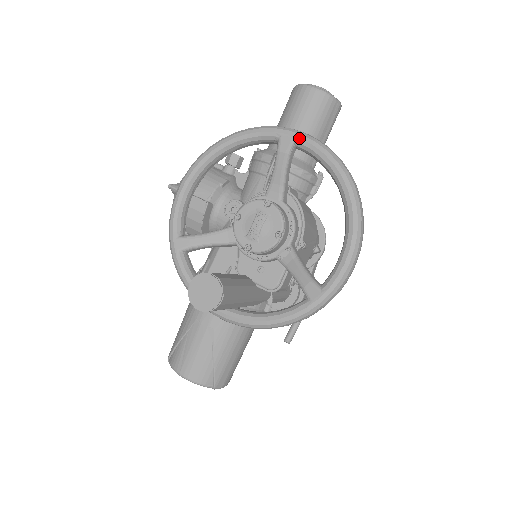
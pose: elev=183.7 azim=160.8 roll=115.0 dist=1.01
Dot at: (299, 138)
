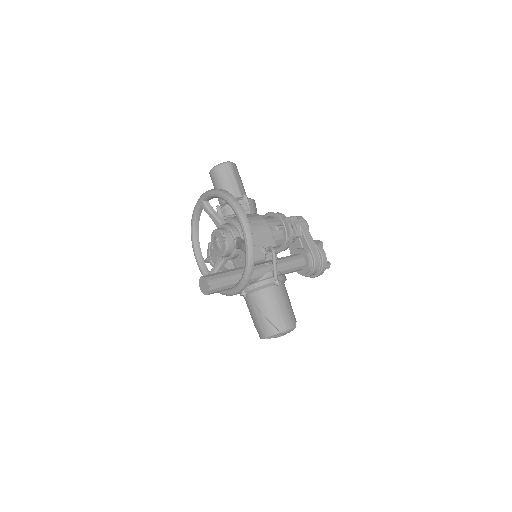
Dot at: (202, 197)
